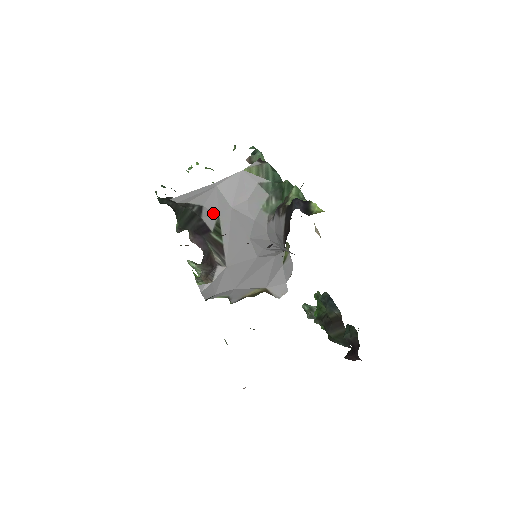
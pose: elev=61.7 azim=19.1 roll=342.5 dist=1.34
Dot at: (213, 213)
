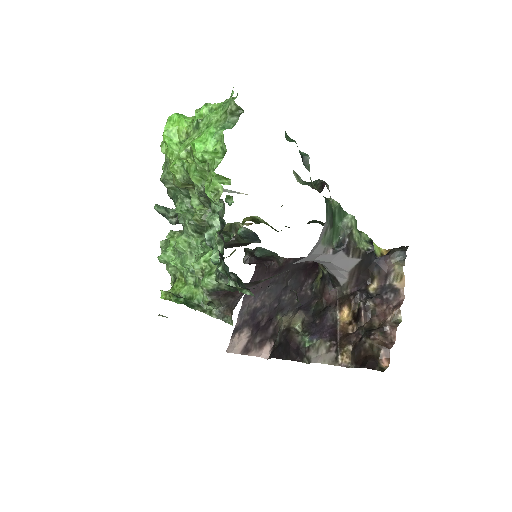
Dot at: occluded
